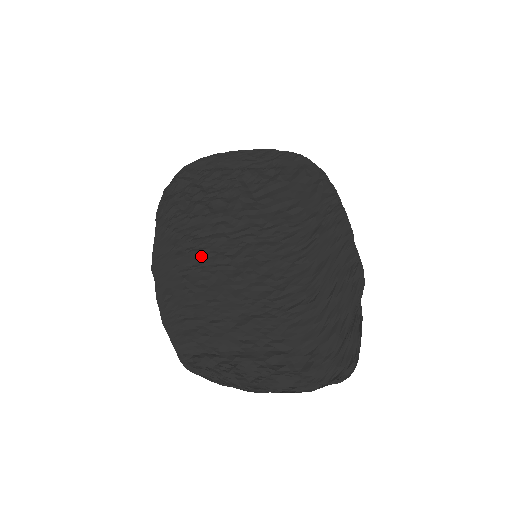
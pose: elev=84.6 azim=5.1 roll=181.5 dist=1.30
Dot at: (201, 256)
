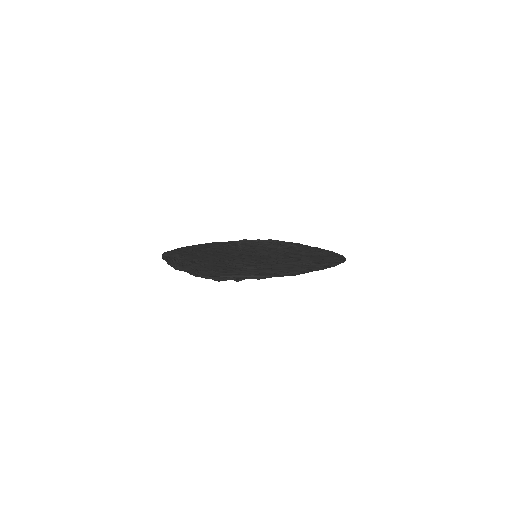
Dot at: (234, 248)
